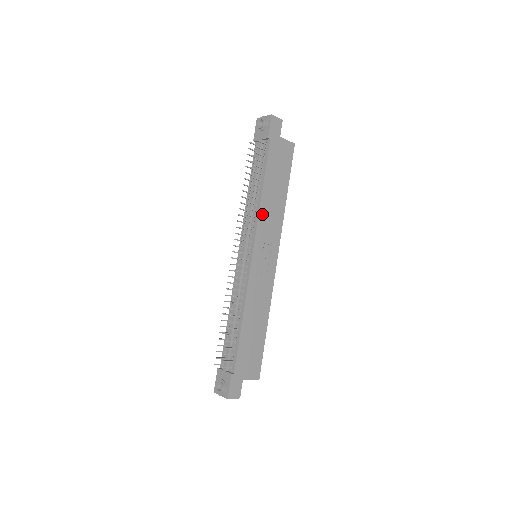
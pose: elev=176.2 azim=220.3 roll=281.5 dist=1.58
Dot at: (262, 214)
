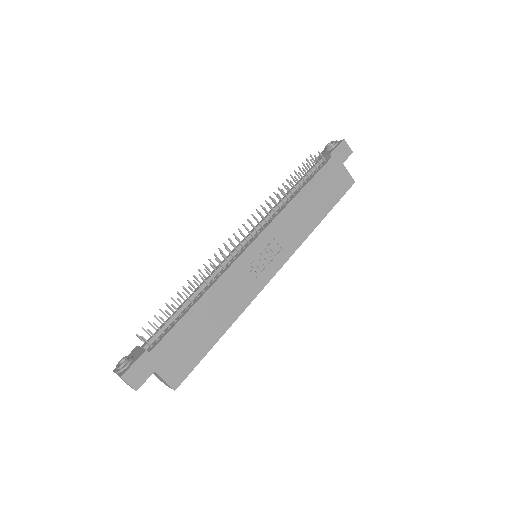
Dot at: (286, 214)
